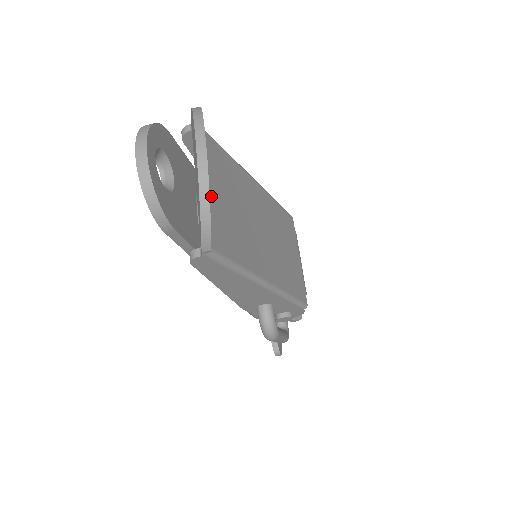
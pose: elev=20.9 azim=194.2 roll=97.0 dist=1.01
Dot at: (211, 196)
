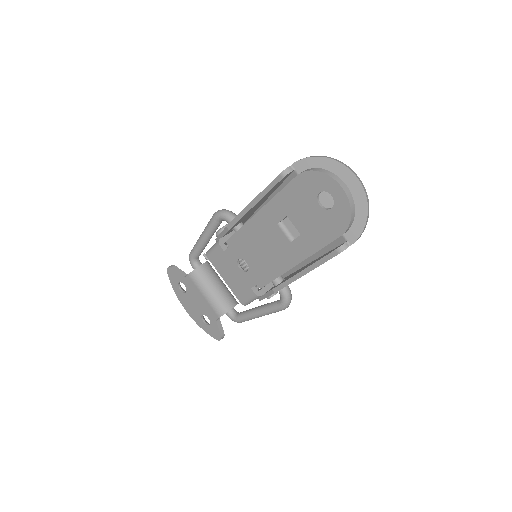
Dot at: occluded
